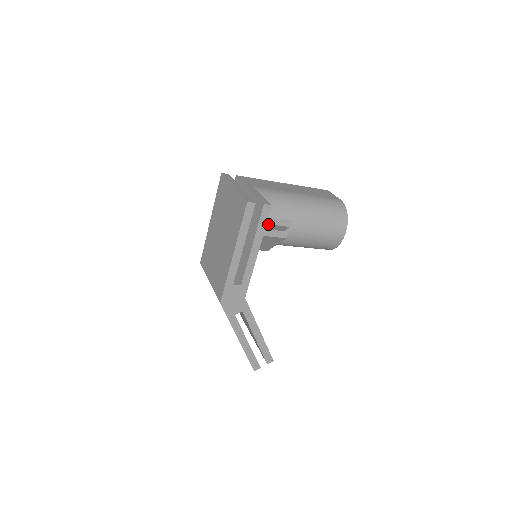
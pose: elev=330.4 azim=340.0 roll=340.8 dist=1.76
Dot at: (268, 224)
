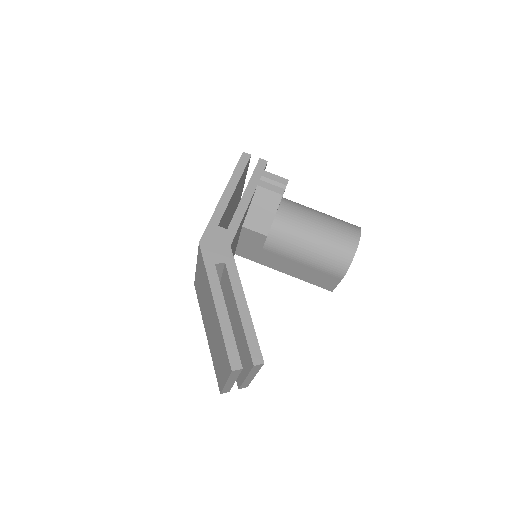
Dot at: (263, 176)
